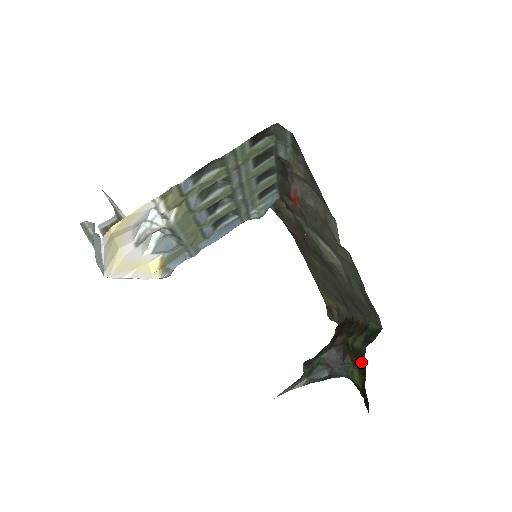
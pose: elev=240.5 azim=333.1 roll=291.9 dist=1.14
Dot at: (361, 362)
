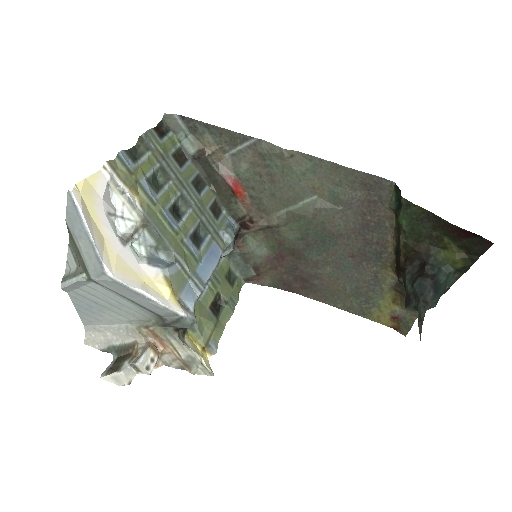
Dot at: (424, 224)
